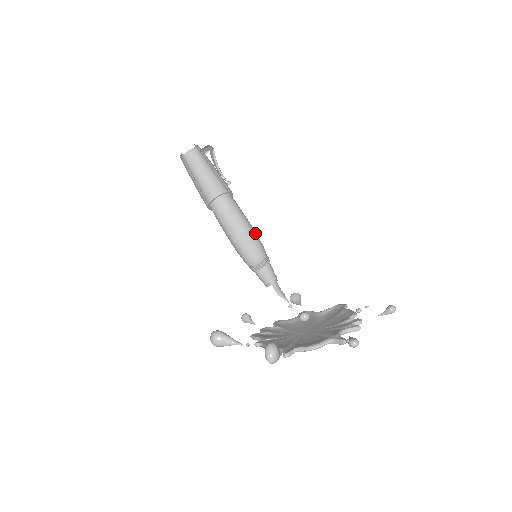
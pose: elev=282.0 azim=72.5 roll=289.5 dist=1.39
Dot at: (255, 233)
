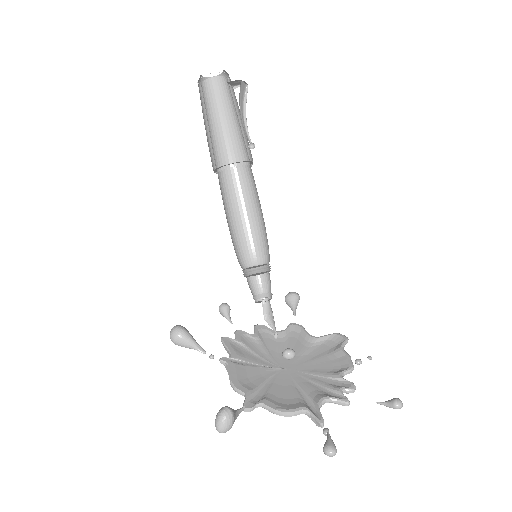
Dot at: occluded
